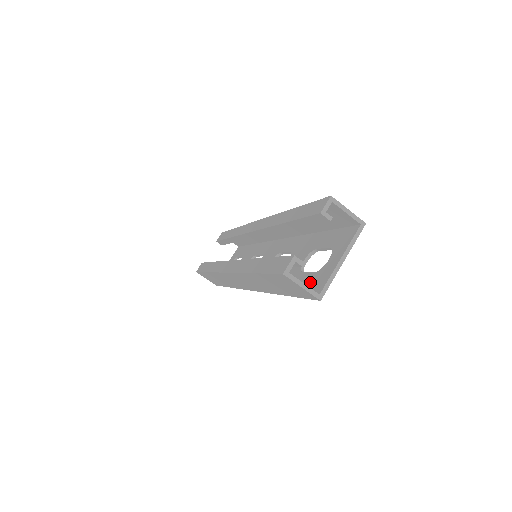
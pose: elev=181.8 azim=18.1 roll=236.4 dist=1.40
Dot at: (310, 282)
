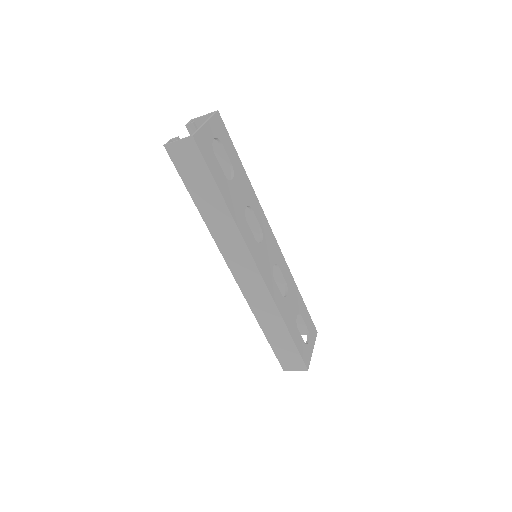
Dot at: (207, 156)
